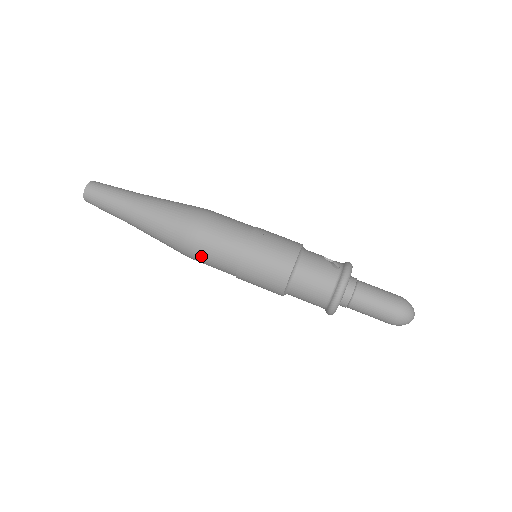
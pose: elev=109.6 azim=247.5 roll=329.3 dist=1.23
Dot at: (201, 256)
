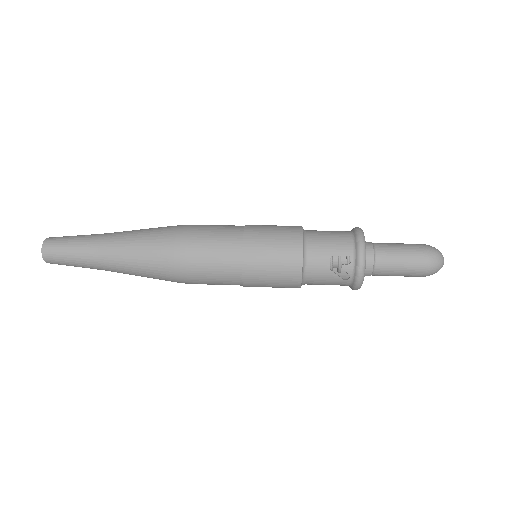
Dot at: (199, 235)
